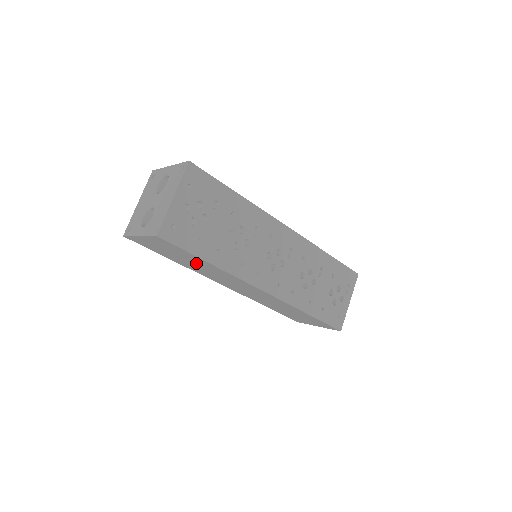
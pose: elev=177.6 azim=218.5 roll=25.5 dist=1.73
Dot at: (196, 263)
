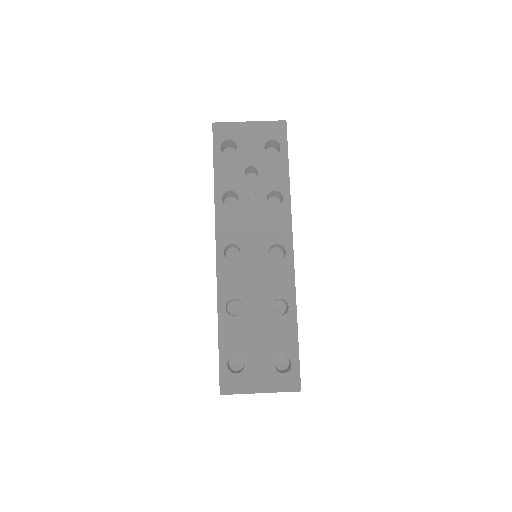
Dot at: occluded
